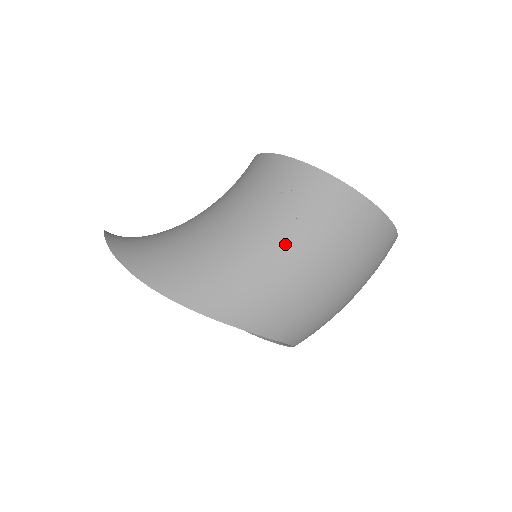
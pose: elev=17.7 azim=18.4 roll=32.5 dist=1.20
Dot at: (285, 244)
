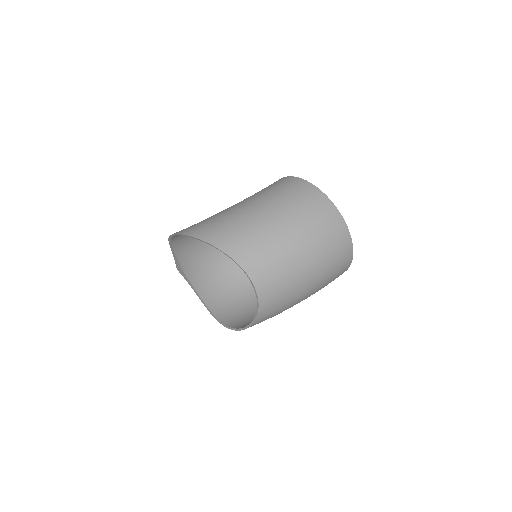
Dot at: (258, 203)
